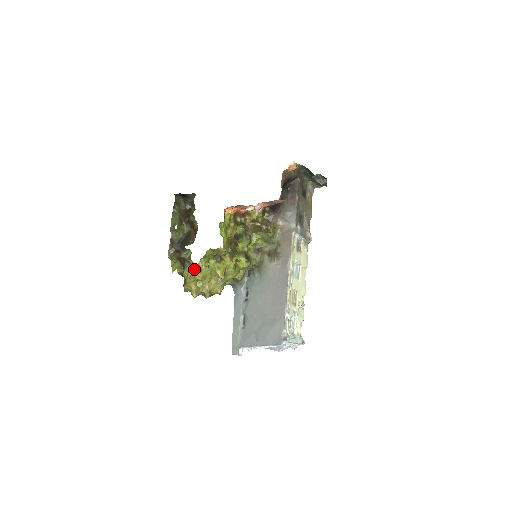
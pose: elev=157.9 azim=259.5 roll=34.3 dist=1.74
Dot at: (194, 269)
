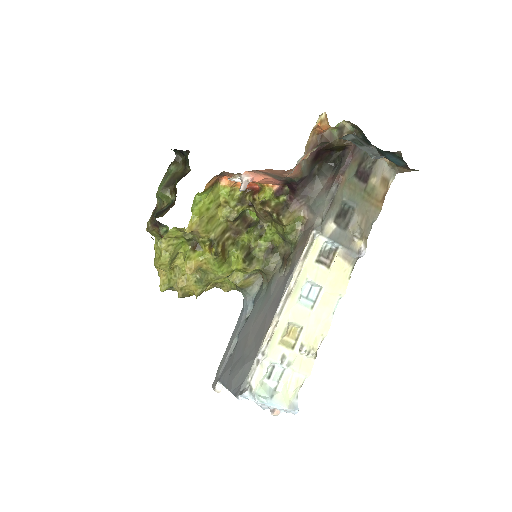
Dot at: (155, 251)
